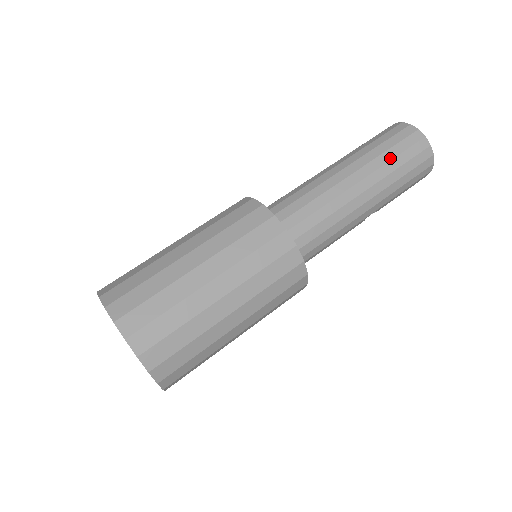
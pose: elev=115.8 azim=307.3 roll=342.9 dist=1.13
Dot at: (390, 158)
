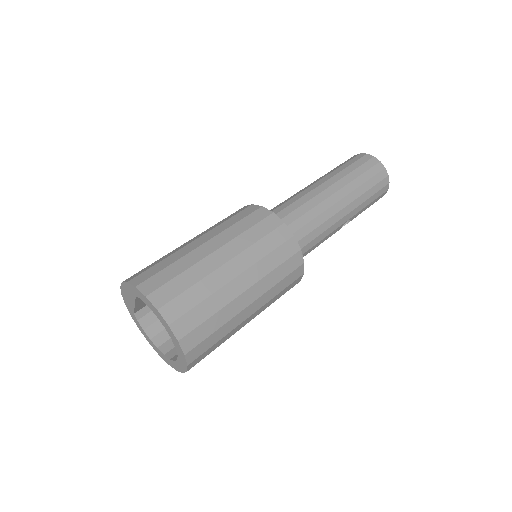
Dot at: (356, 176)
